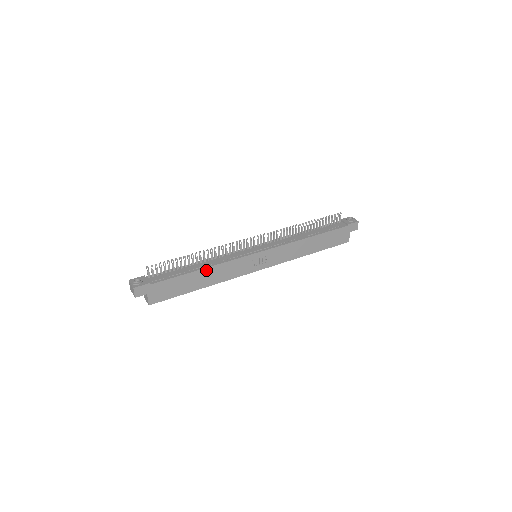
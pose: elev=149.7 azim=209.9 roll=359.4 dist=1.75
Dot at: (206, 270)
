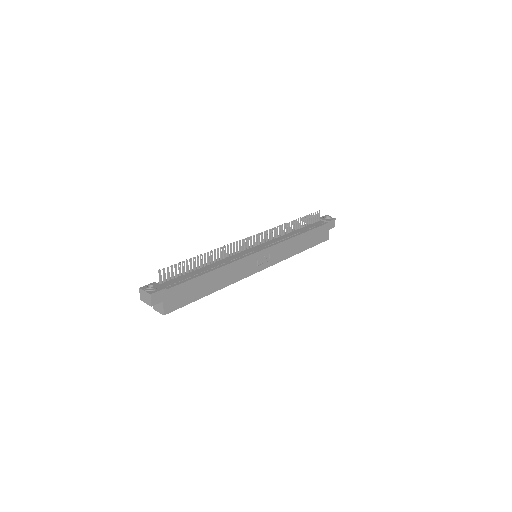
Dot at: (217, 271)
